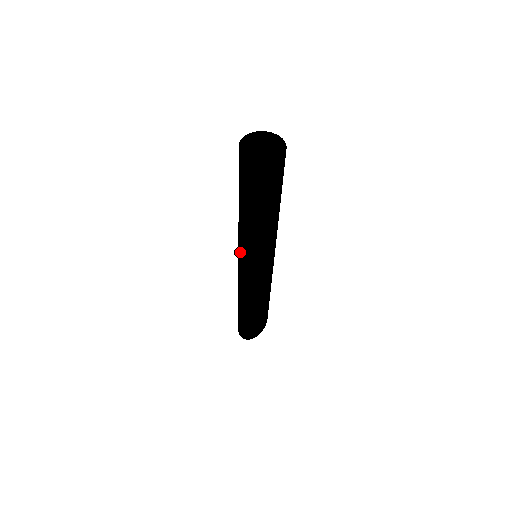
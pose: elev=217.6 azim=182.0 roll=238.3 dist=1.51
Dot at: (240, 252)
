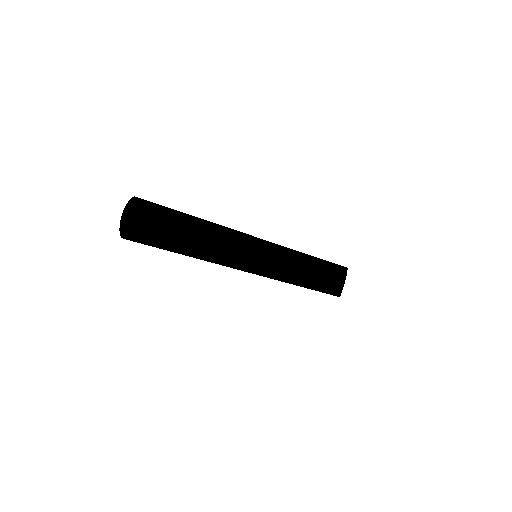
Dot at: occluded
